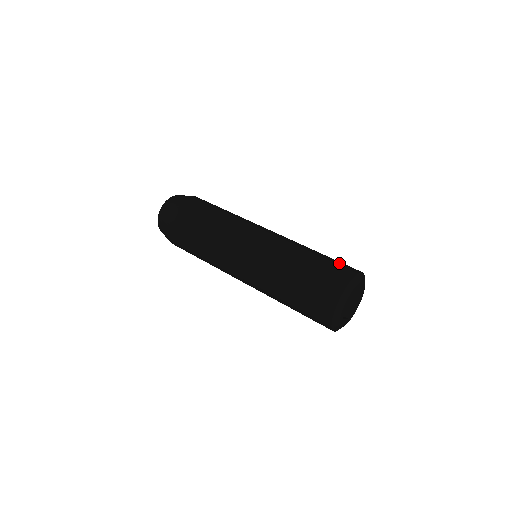
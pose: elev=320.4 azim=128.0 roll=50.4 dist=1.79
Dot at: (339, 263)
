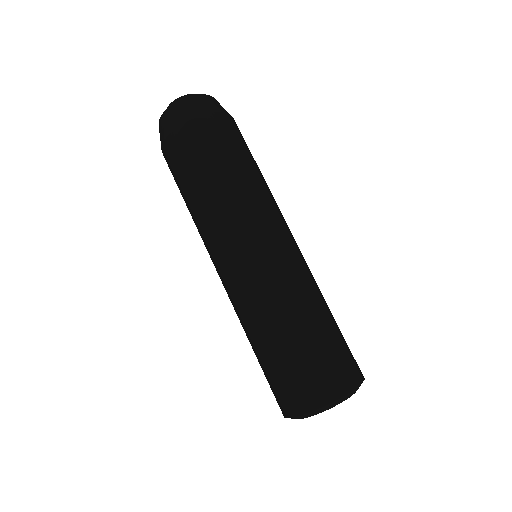
Dot at: (349, 352)
